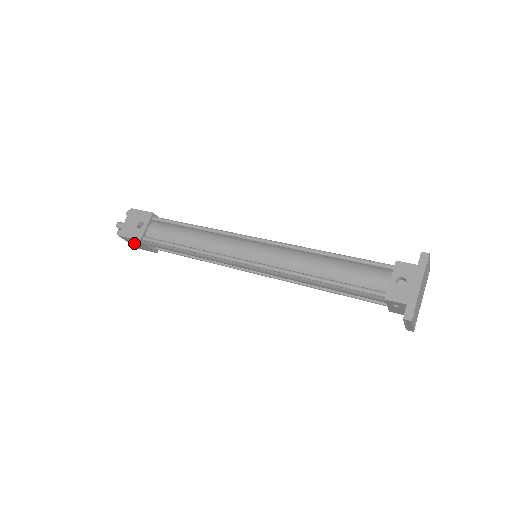
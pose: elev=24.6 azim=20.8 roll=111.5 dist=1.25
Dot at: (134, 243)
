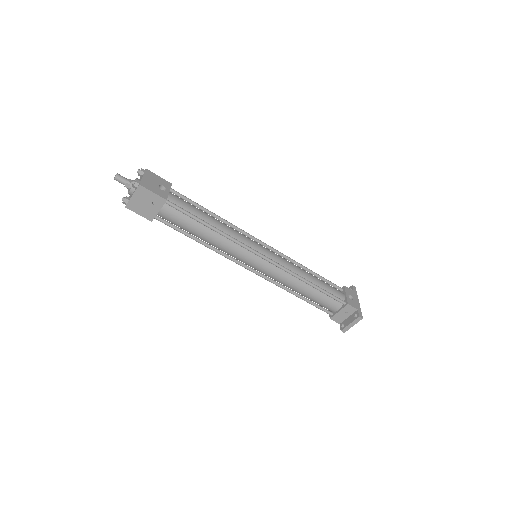
Dot at: (142, 200)
